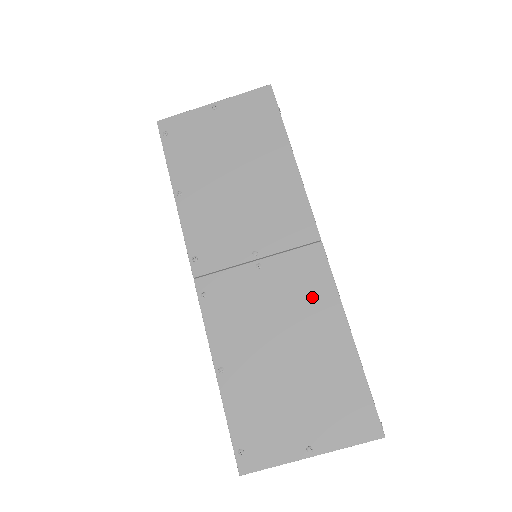
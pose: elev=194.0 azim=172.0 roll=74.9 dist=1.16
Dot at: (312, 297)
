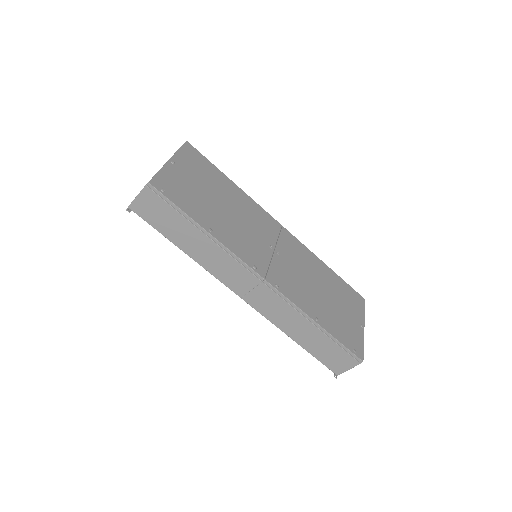
Dot at: (304, 256)
